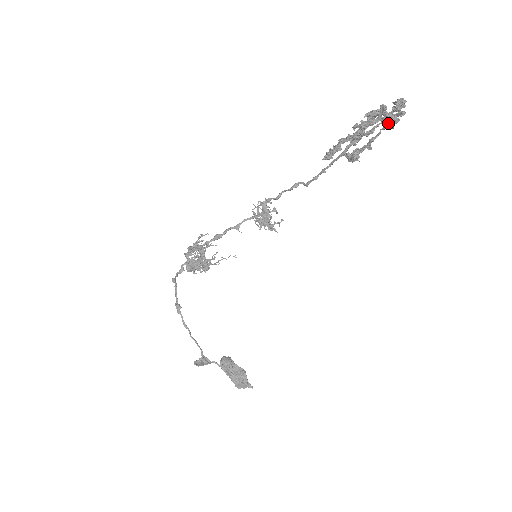
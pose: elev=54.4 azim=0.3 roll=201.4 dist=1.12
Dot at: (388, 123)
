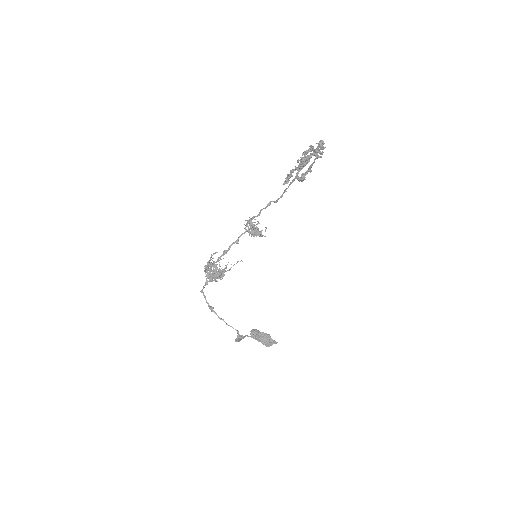
Dot at: (318, 156)
